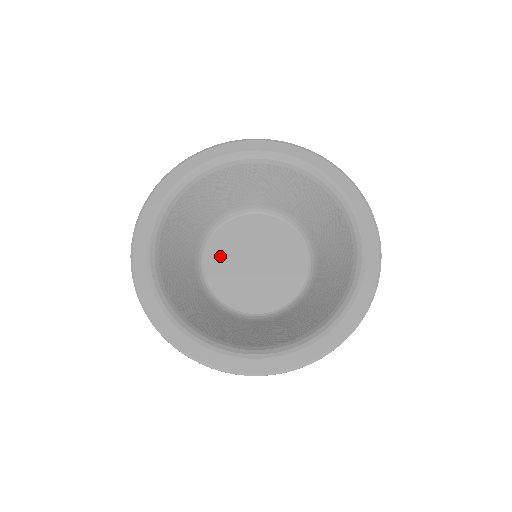
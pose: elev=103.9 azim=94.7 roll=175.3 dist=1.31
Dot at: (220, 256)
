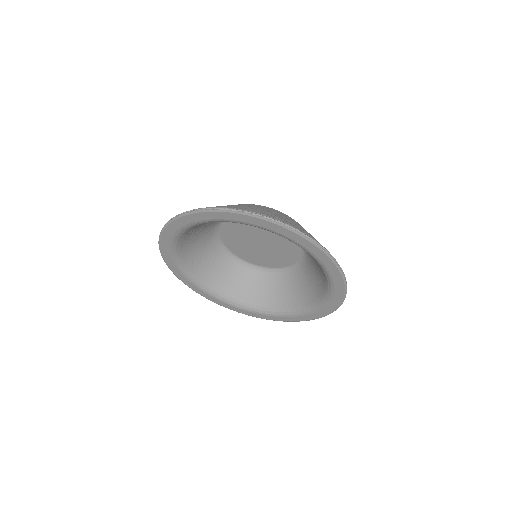
Dot at: (242, 225)
